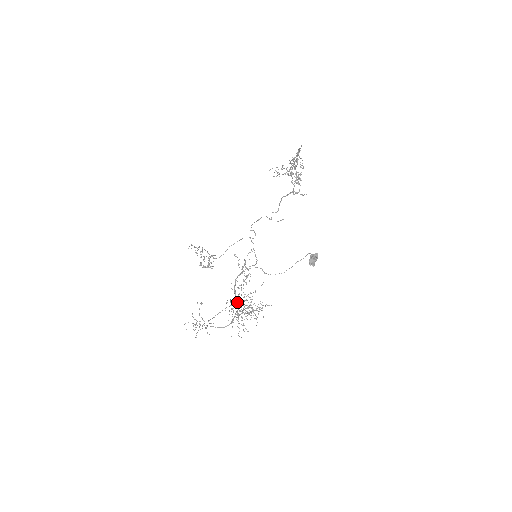
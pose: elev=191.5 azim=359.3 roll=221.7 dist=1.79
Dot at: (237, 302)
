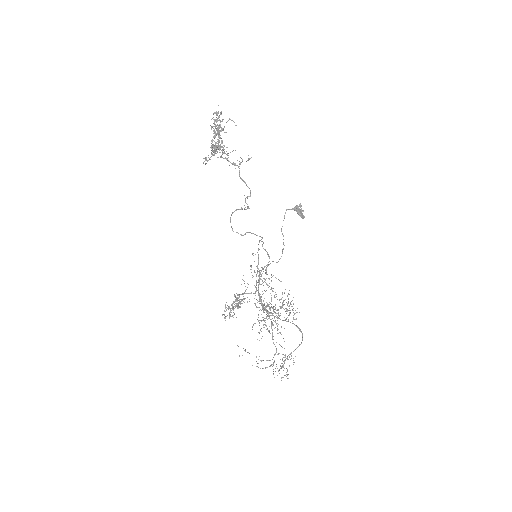
Dot at: occluded
